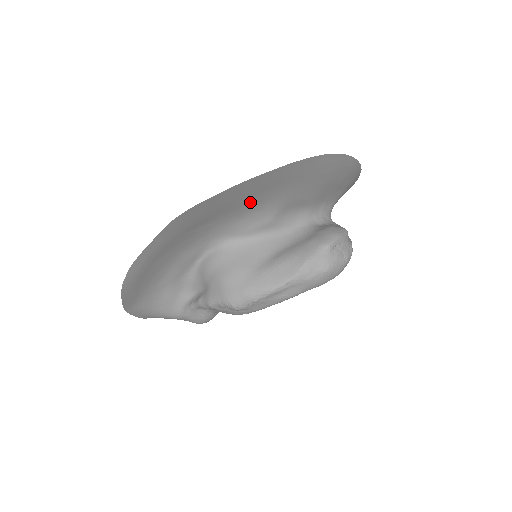
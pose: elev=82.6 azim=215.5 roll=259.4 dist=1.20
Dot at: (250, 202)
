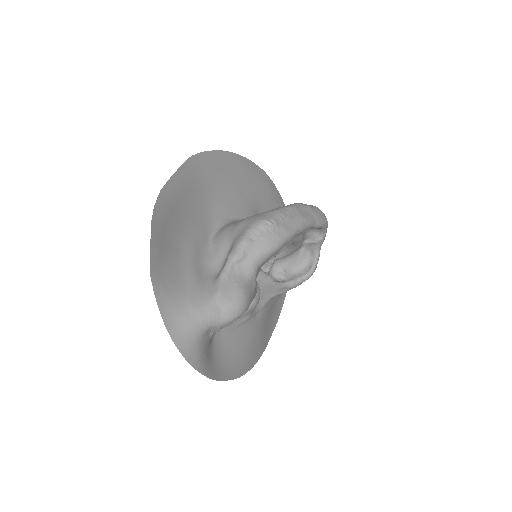
Dot at: (235, 185)
